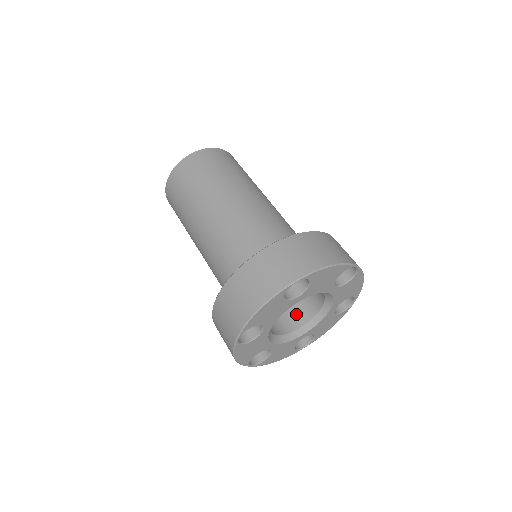
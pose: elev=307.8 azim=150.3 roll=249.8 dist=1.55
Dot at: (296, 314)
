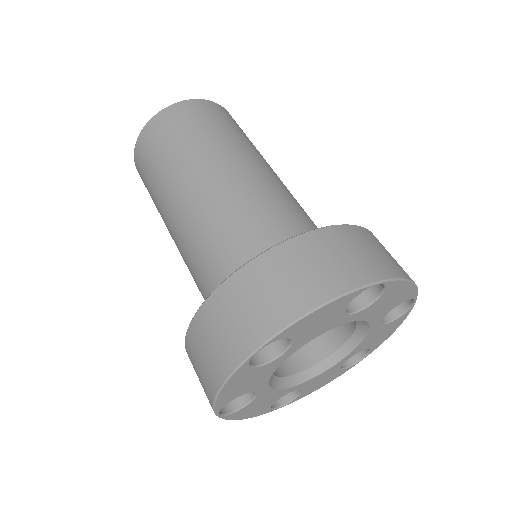
Dot at: occluded
